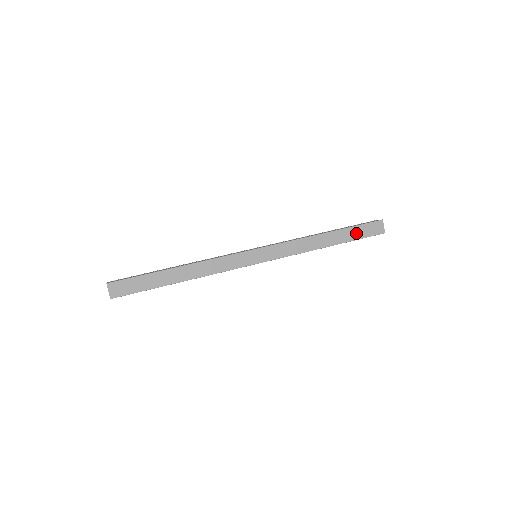
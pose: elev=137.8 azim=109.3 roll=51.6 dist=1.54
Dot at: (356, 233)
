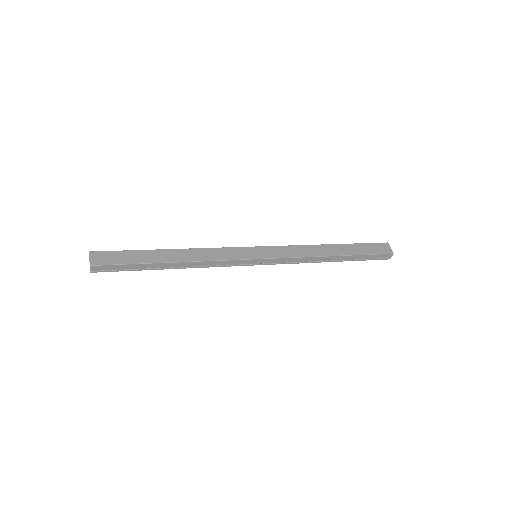
Dot at: (362, 249)
